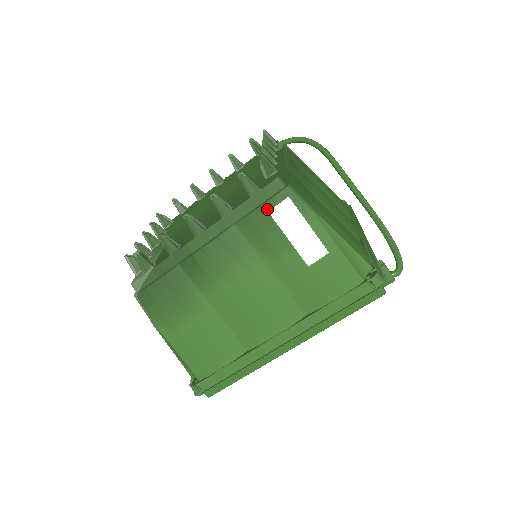
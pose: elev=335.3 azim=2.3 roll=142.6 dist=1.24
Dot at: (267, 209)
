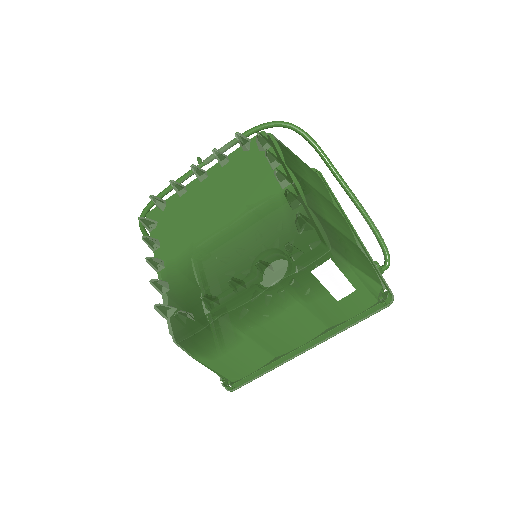
Dot at: (309, 269)
